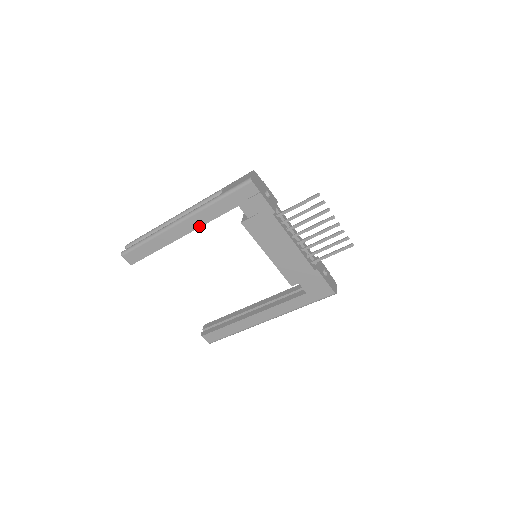
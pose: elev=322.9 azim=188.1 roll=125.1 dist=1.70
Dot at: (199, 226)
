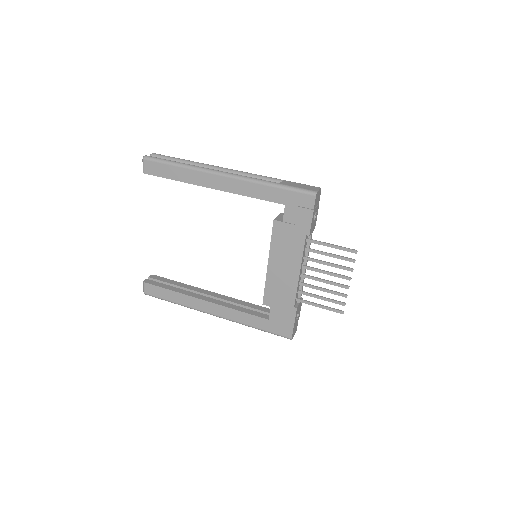
Dot at: (236, 192)
